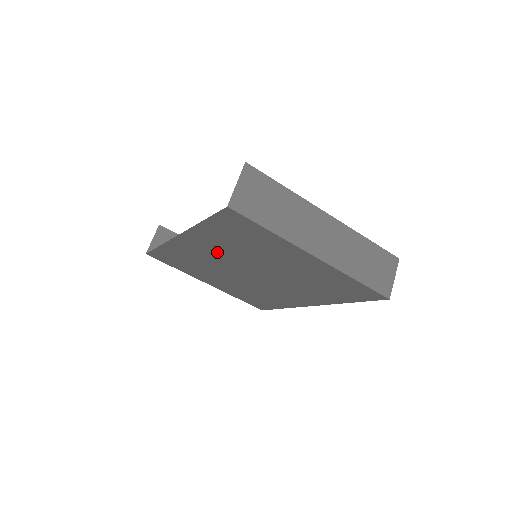
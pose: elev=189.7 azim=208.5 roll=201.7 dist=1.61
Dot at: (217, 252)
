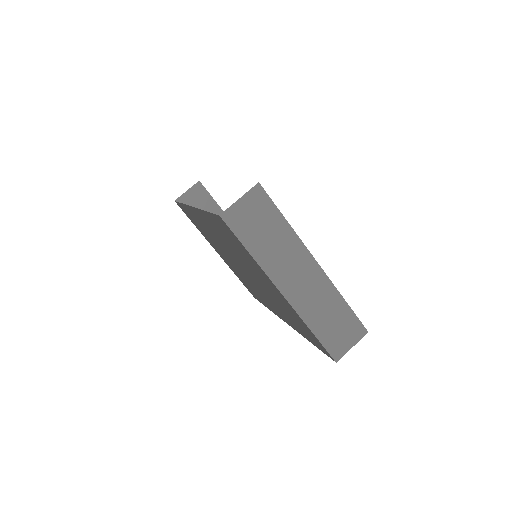
Dot at: (219, 238)
